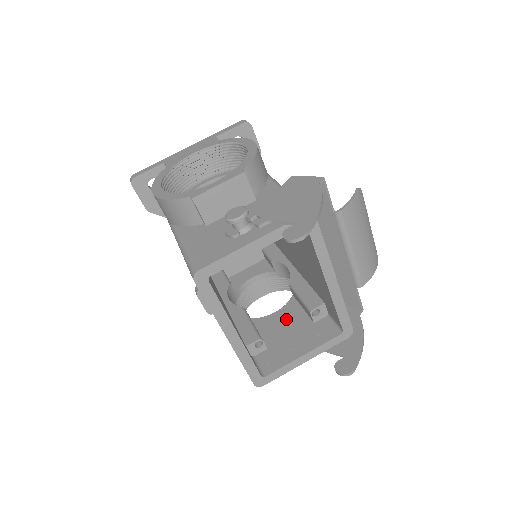
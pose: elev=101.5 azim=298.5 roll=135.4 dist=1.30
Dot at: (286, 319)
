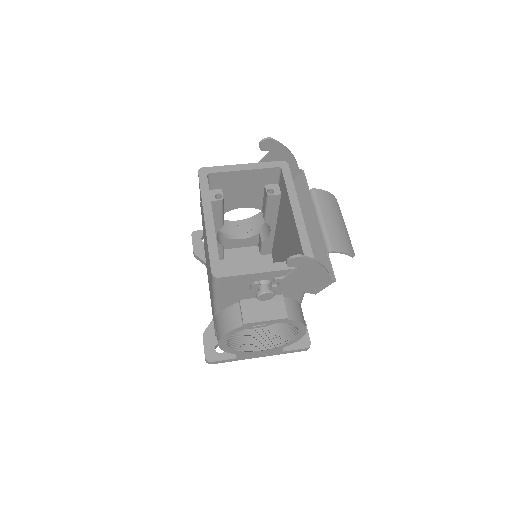
Dot at: occluded
